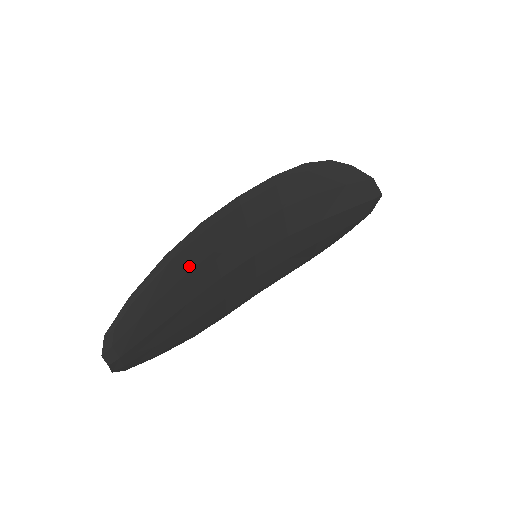
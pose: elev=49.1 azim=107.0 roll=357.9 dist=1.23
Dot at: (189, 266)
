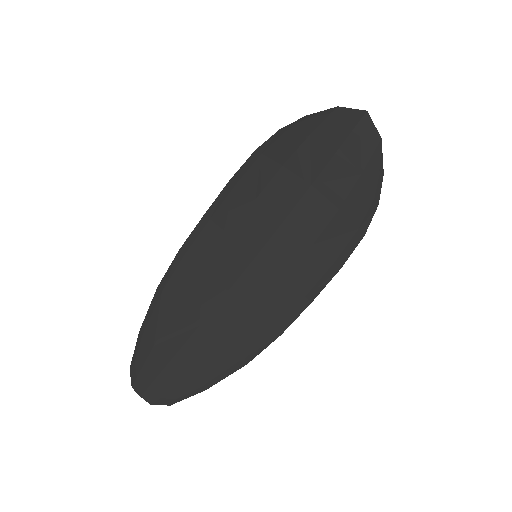
Dot at: (183, 290)
